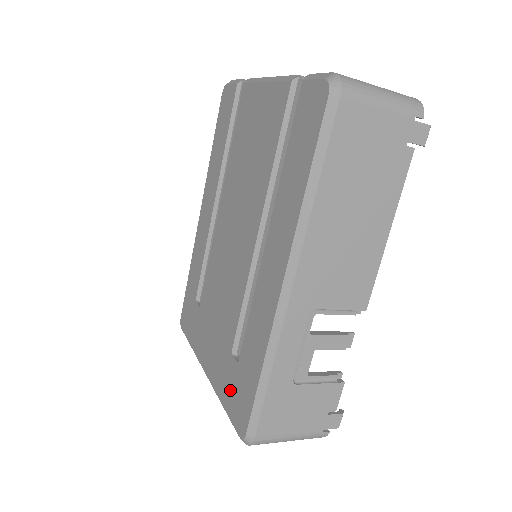
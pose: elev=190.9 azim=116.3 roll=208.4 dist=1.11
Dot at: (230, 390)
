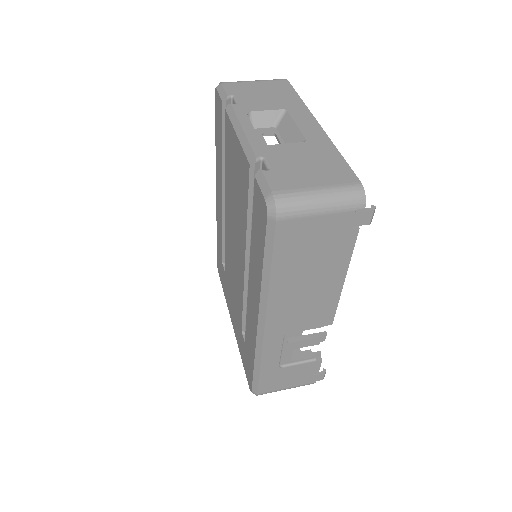
Dot at: (243, 354)
